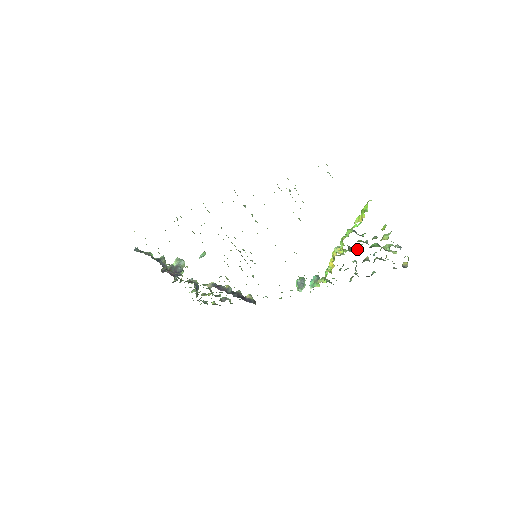
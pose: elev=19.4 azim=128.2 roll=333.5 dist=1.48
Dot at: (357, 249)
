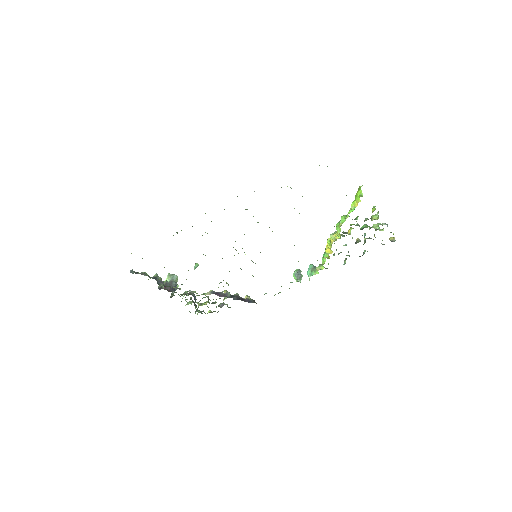
Dot at: (349, 233)
